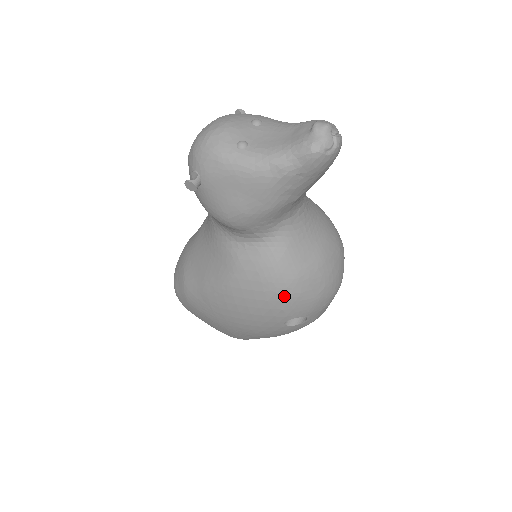
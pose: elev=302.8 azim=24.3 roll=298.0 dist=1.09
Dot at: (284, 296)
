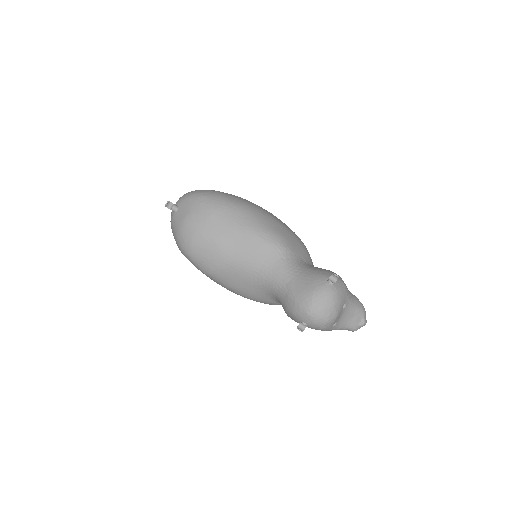
Dot at: occluded
